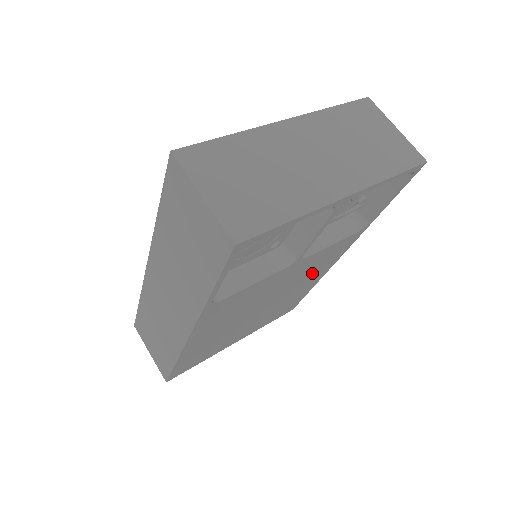
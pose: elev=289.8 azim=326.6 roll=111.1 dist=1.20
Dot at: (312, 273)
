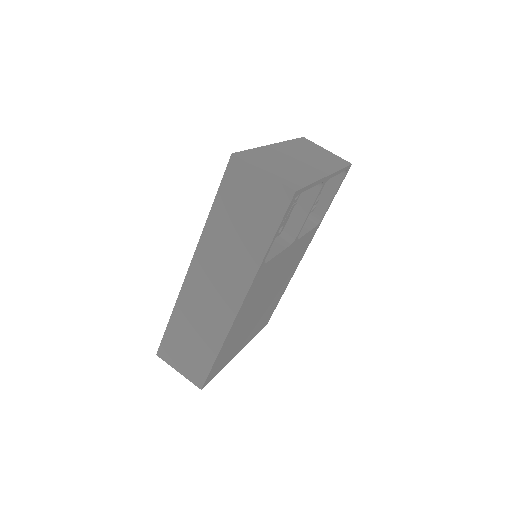
Dot at: (291, 268)
